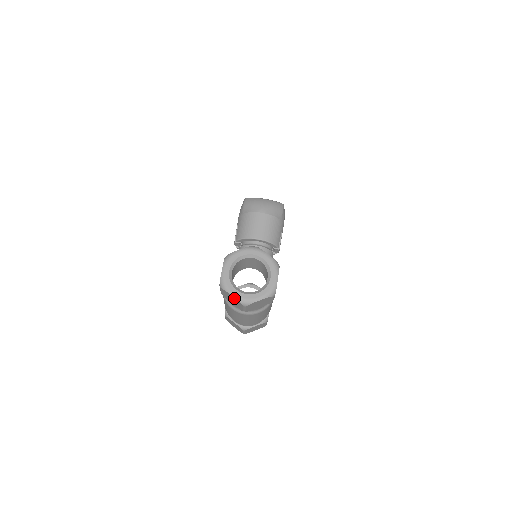
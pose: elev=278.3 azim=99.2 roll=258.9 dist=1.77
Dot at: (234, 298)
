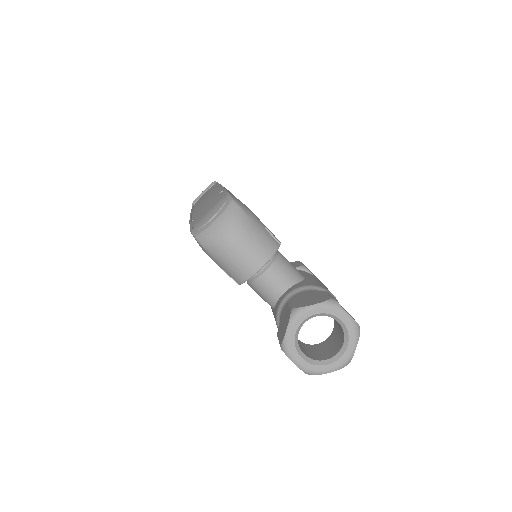
Dot at: (333, 371)
